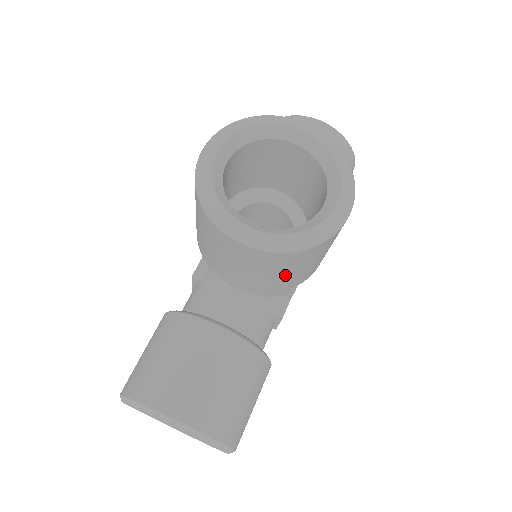
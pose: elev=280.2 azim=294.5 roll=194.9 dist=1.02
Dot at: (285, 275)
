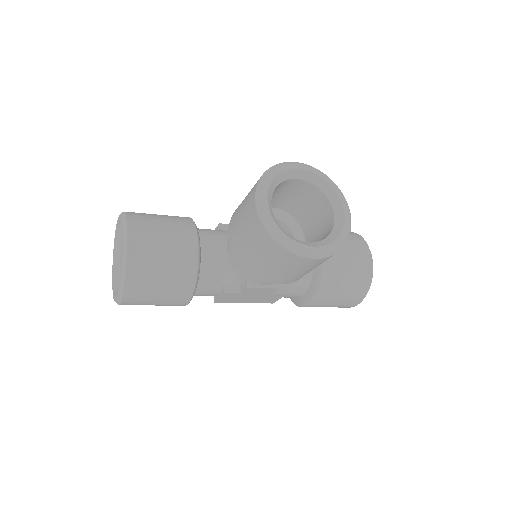
Dot at: (253, 250)
